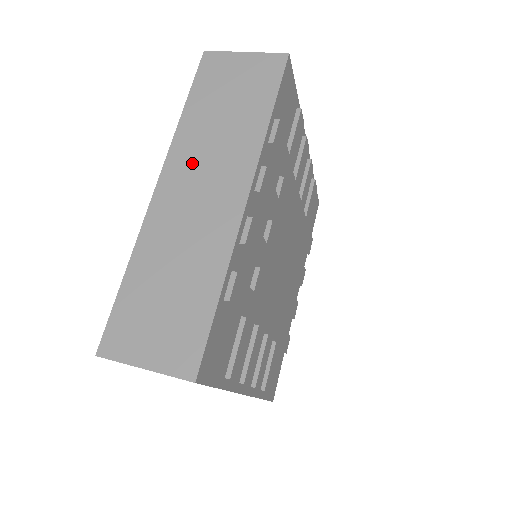
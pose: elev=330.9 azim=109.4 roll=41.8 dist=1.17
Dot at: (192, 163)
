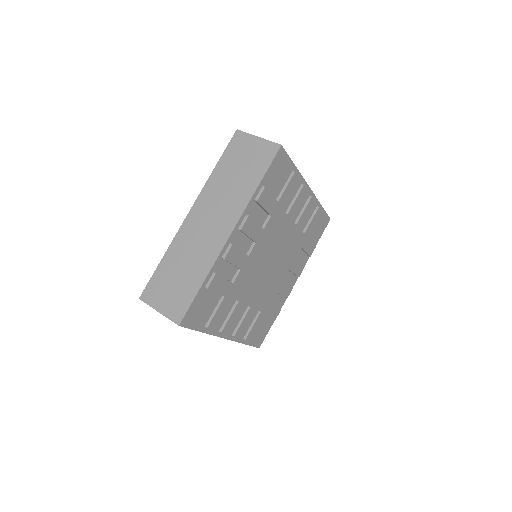
Dot at: (210, 204)
